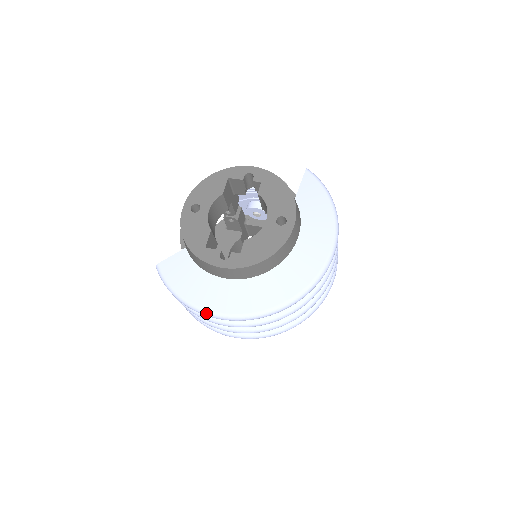
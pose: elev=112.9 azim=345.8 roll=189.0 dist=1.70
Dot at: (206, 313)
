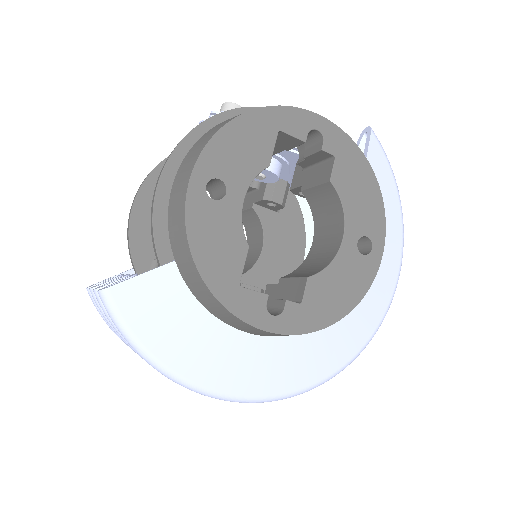
Dot at: (210, 395)
